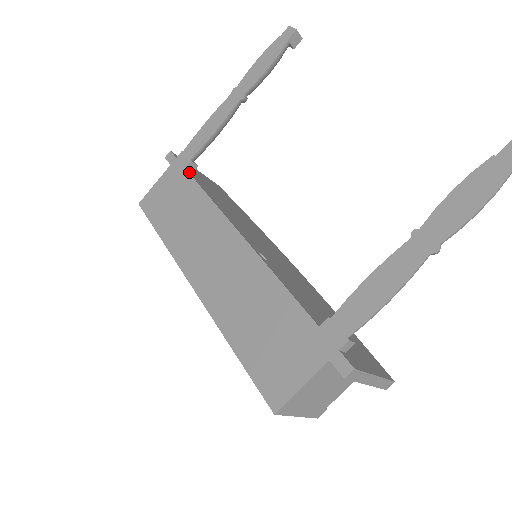
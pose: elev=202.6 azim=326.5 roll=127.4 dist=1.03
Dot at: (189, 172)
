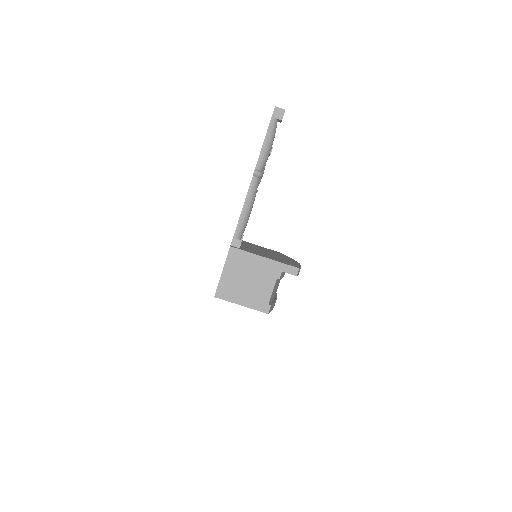
Dot at: occluded
